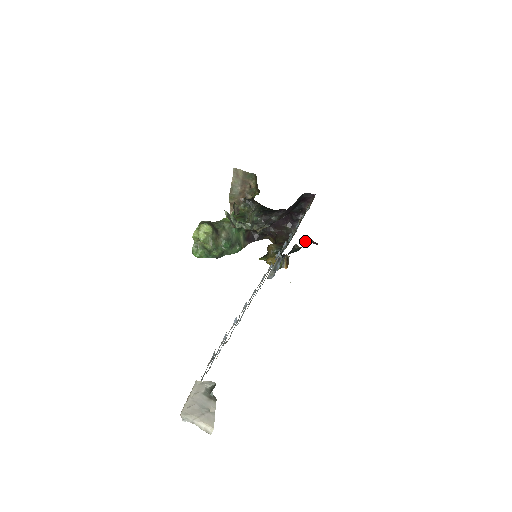
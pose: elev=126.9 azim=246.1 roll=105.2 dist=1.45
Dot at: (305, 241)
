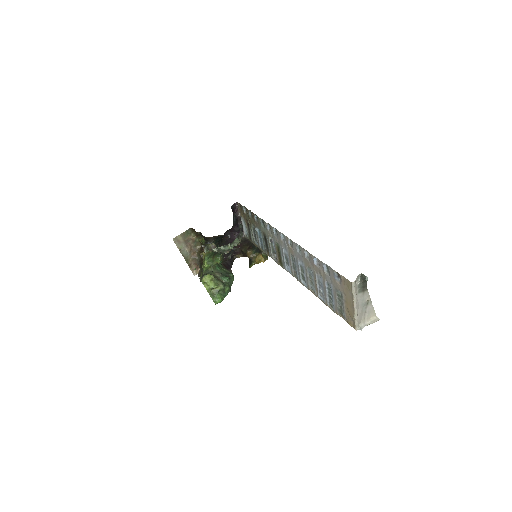
Dot at: occluded
